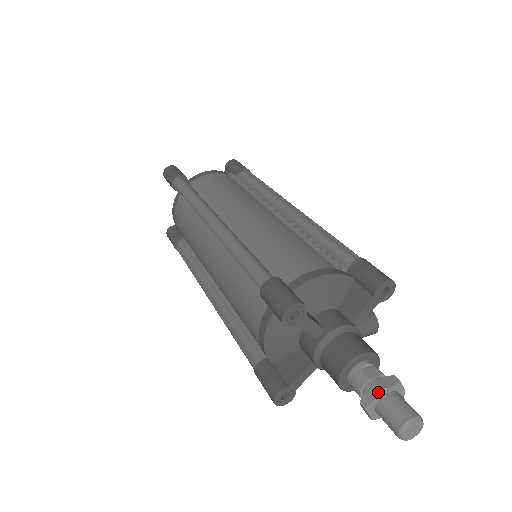
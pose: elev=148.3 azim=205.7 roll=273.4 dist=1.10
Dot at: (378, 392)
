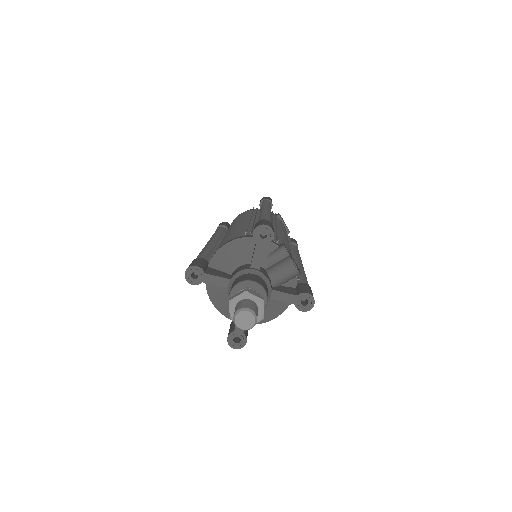
Dot at: (229, 303)
